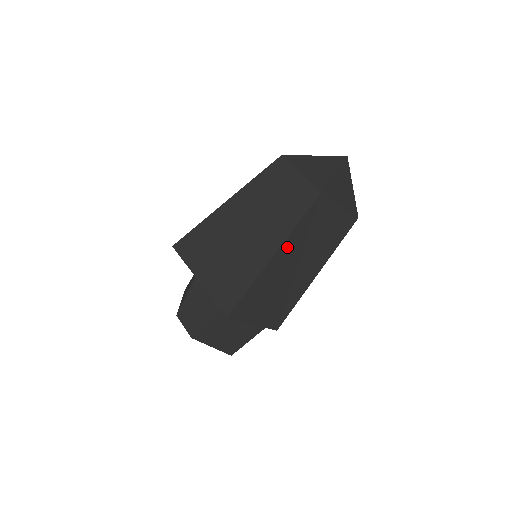
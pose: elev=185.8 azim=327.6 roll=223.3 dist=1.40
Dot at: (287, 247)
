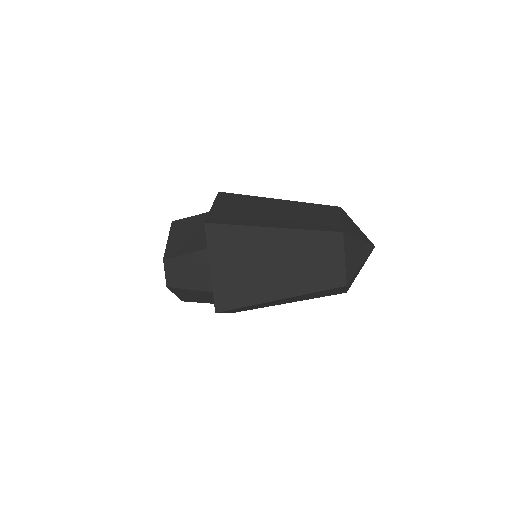
Dot at: (294, 297)
